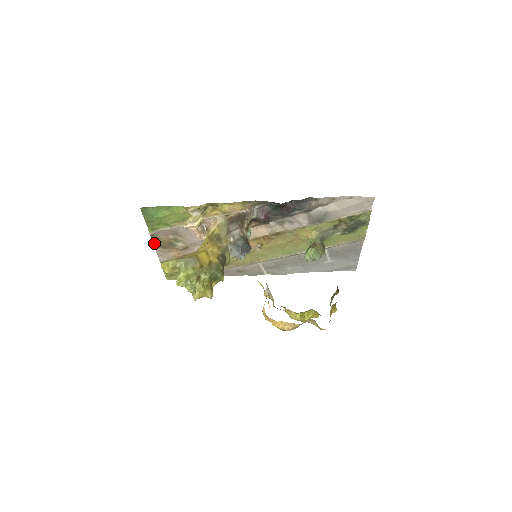
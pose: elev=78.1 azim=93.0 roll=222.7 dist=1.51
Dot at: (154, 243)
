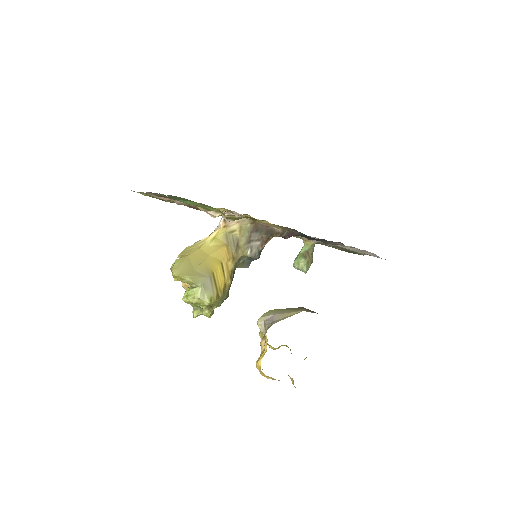
Dot at: (151, 192)
